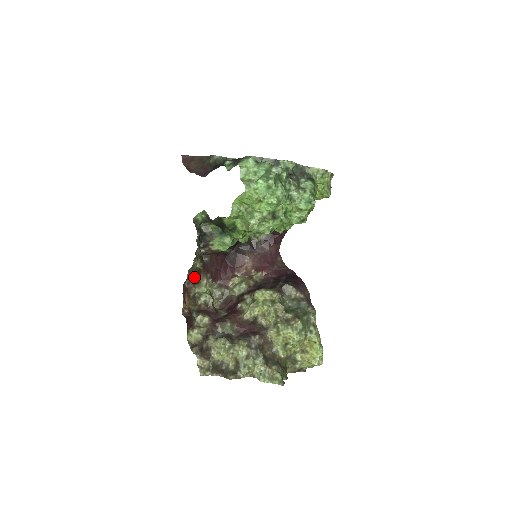
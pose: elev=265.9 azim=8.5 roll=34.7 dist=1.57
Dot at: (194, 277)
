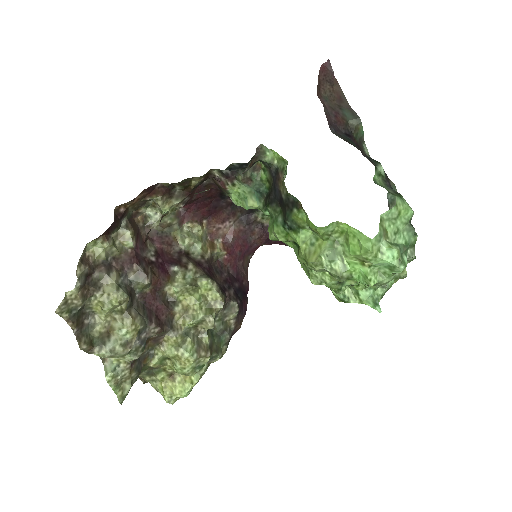
Dot at: (175, 186)
